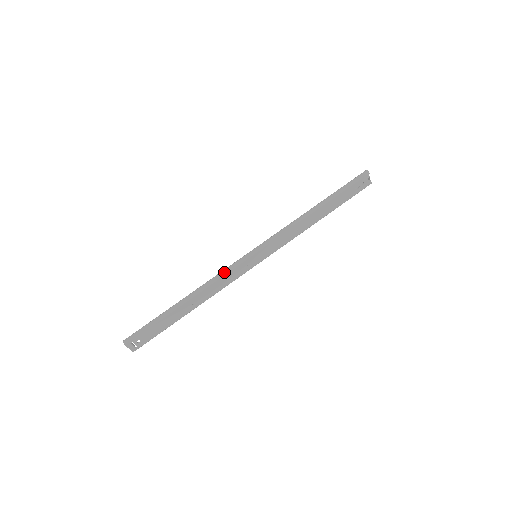
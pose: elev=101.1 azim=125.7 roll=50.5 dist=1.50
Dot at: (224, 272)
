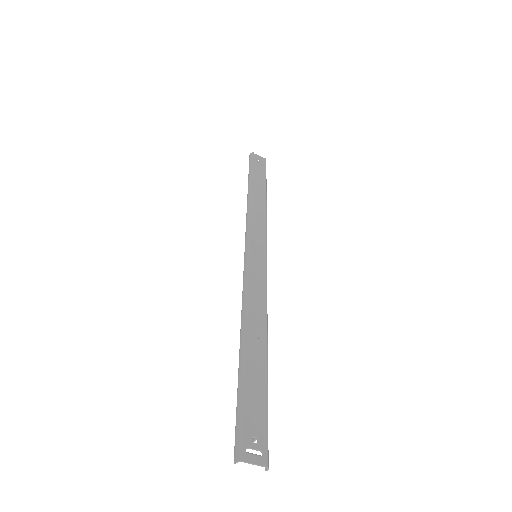
Dot at: (244, 284)
